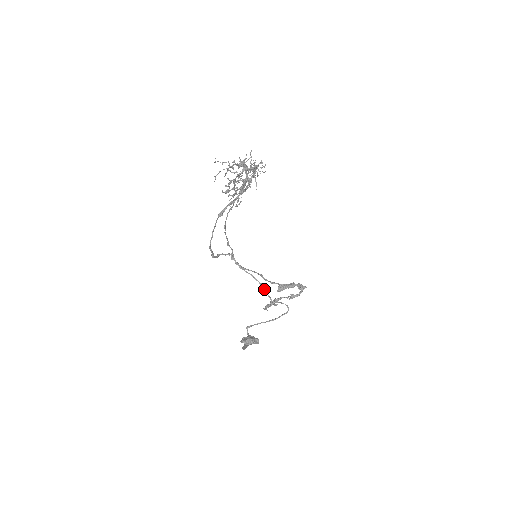
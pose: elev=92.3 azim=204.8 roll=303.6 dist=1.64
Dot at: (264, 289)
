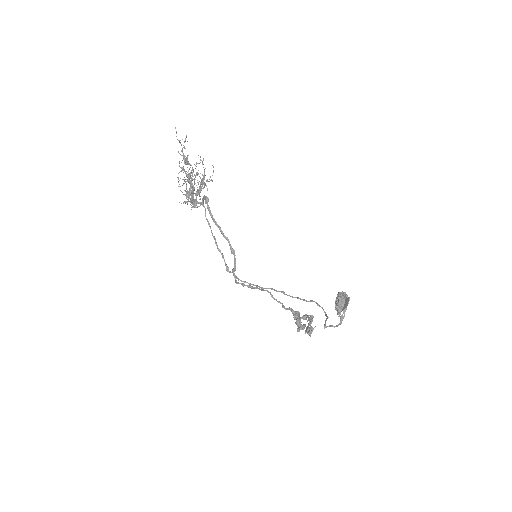
Dot at: (290, 296)
